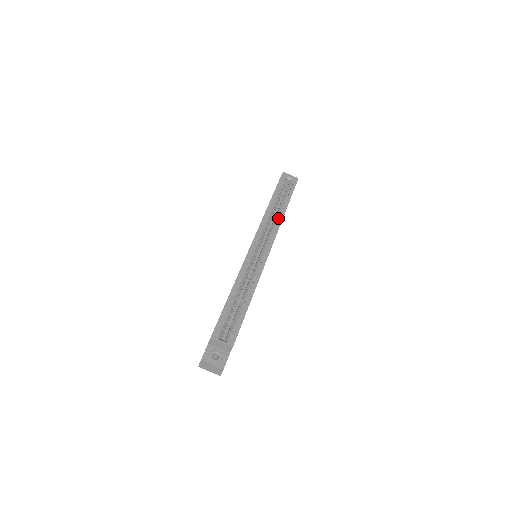
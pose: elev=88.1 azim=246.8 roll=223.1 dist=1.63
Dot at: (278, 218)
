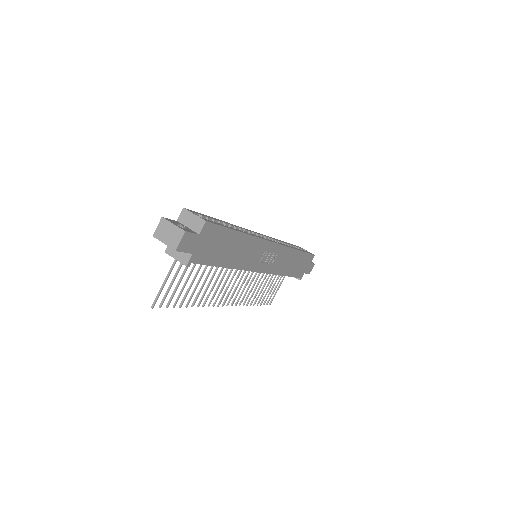
Dot at: (289, 246)
